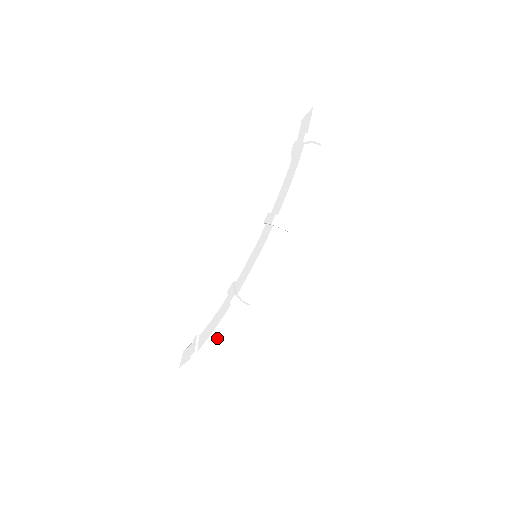
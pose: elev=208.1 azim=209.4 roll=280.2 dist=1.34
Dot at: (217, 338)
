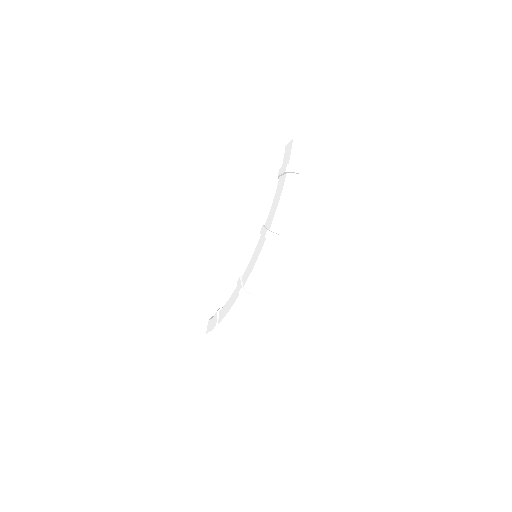
Dot at: (232, 317)
